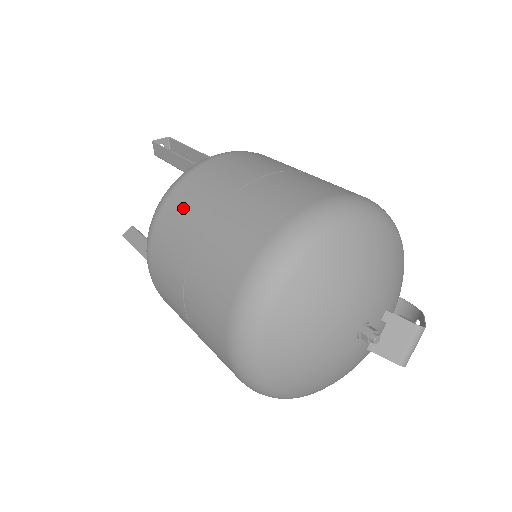
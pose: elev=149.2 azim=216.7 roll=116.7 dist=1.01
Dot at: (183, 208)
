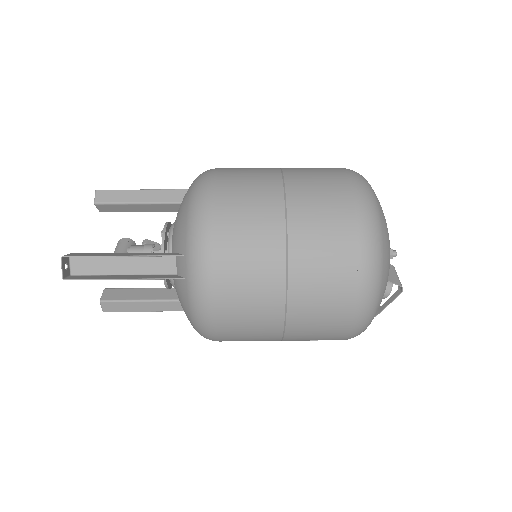
Dot at: (244, 169)
